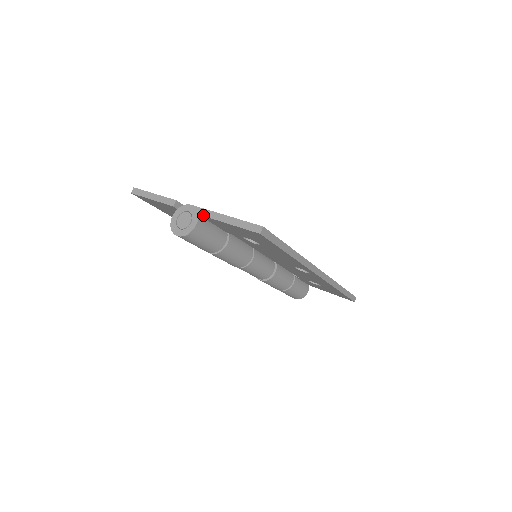
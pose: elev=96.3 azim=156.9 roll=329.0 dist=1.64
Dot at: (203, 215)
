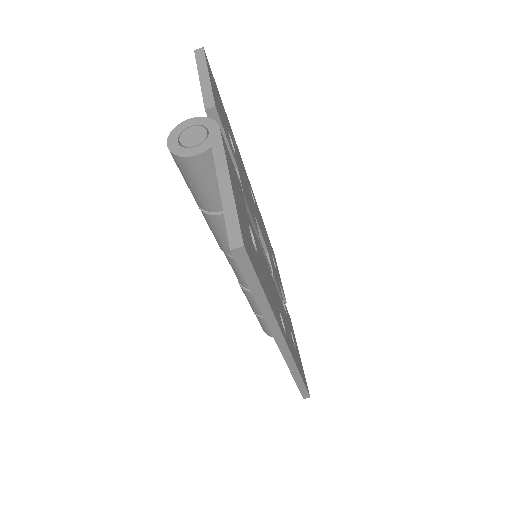
Dot at: (214, 153)
